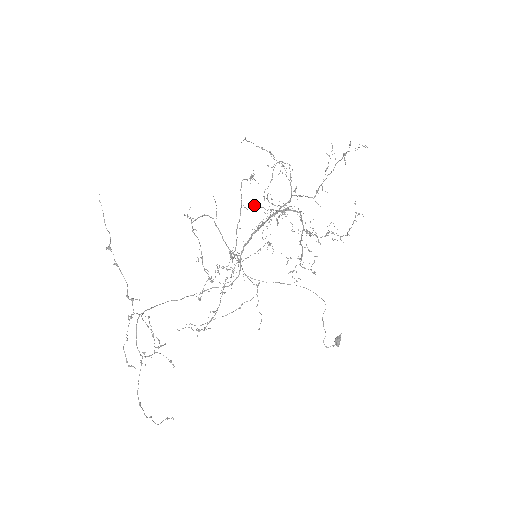
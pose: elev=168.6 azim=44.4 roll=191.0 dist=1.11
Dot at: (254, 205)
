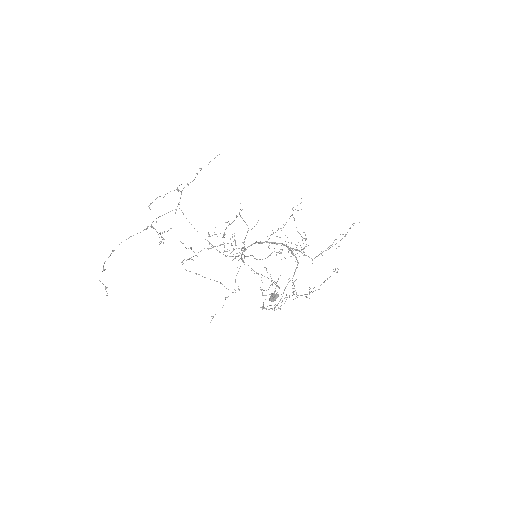
Dot at: occluded
